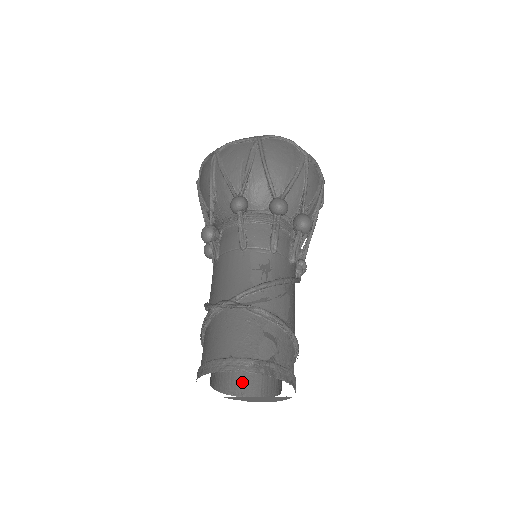
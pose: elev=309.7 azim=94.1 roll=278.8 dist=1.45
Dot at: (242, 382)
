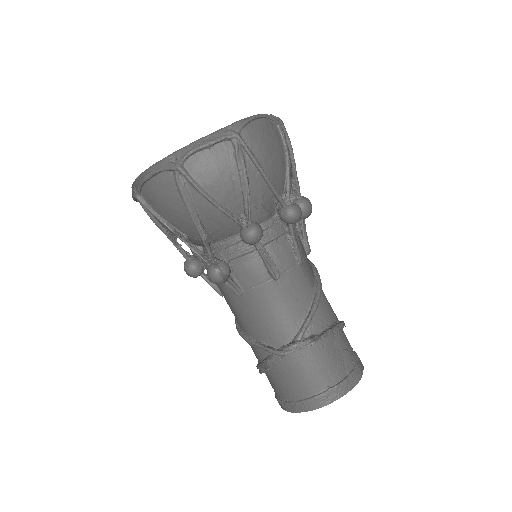
Dot at: occluded
